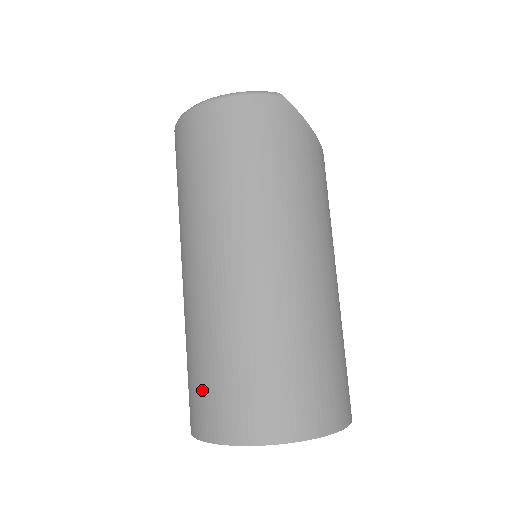
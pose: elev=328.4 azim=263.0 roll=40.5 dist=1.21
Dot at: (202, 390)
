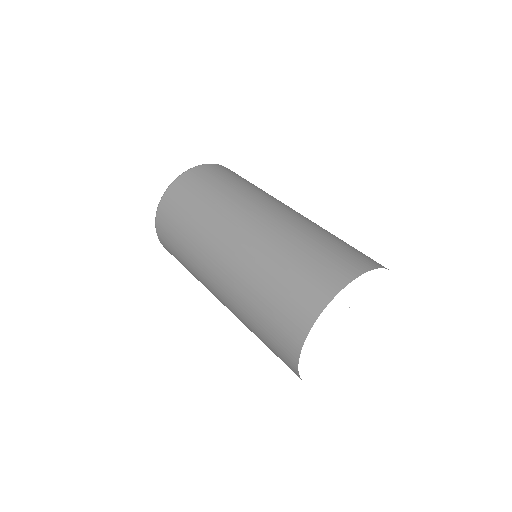
Dot at: (291, 289)
